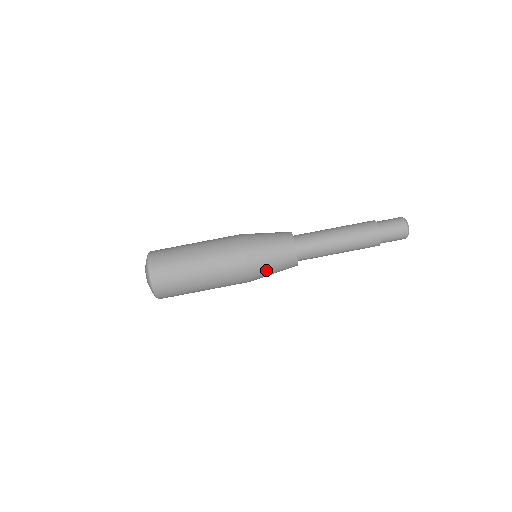
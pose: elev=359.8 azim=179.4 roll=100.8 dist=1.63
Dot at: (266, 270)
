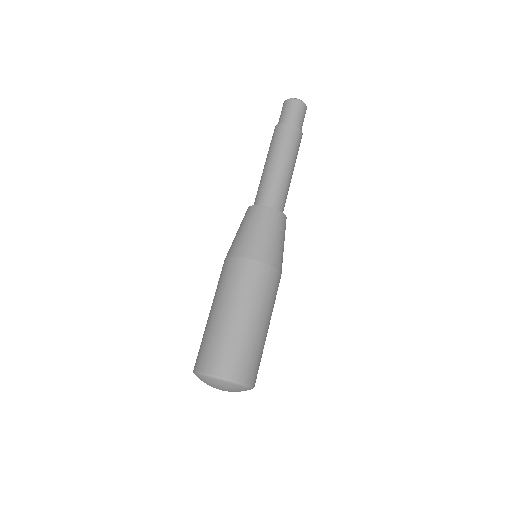
Dot at: (251, 239)
